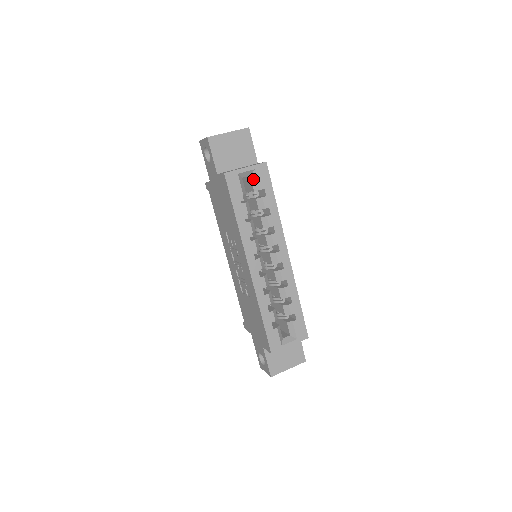
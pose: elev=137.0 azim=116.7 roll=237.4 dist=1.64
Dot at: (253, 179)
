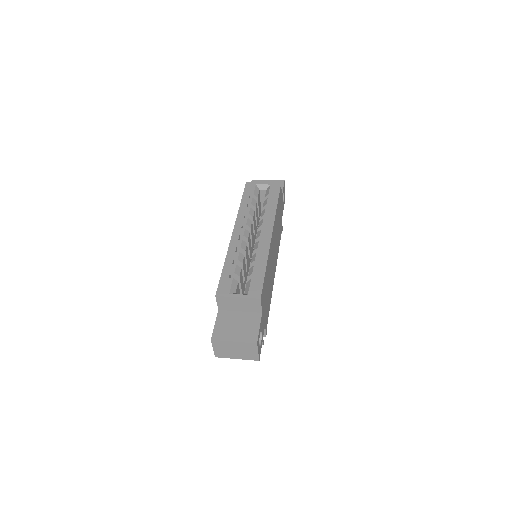
Dot at: (267, 191)
